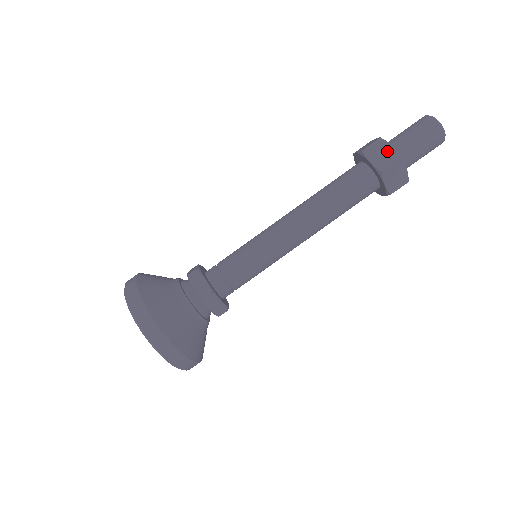
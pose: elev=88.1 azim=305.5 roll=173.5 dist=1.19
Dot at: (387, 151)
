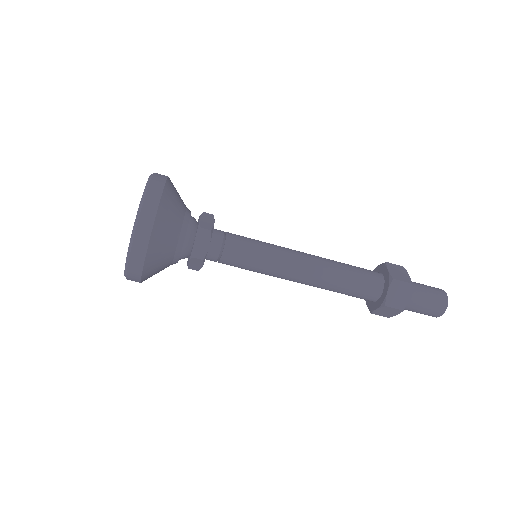
Dot at: (391, 314)
